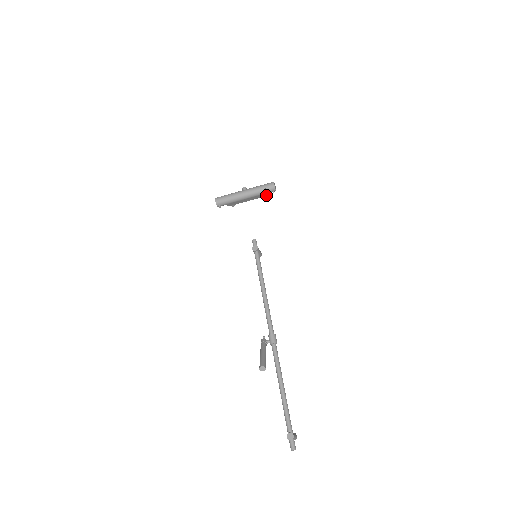
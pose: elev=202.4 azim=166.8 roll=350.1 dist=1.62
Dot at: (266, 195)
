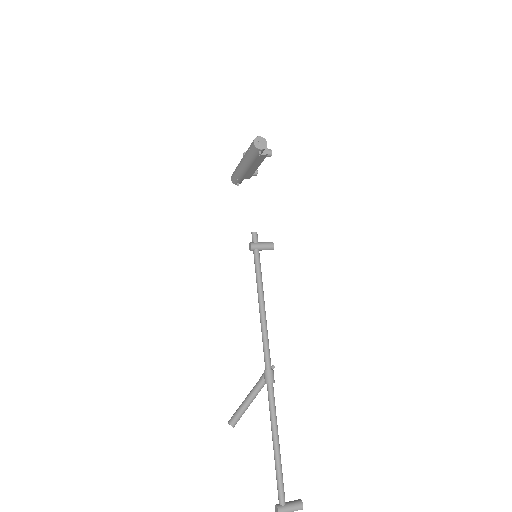
Dot at: (265, 155)
